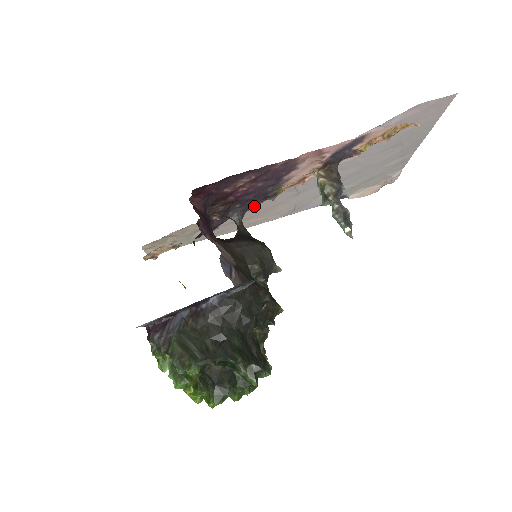
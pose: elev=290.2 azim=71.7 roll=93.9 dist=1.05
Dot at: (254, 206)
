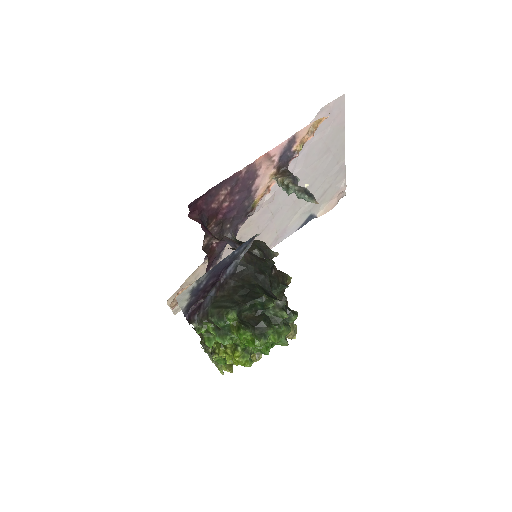
Dot at: occluded
